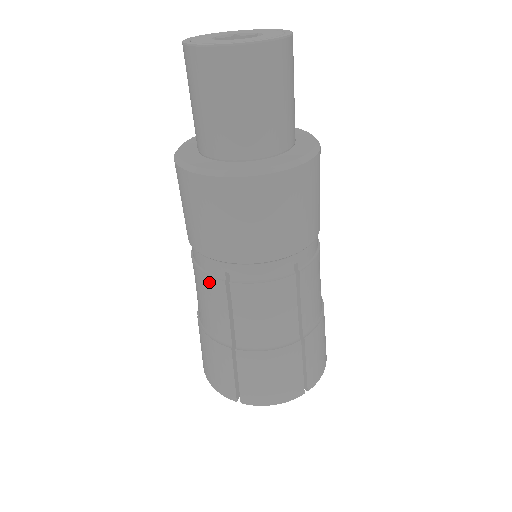
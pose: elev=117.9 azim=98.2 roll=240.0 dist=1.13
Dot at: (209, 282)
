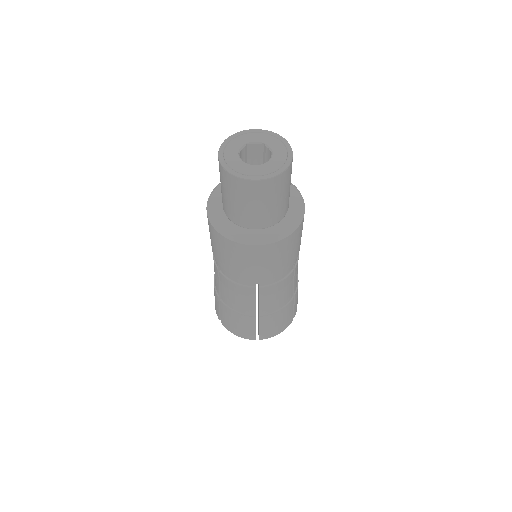
Dot at: (242, 289)
